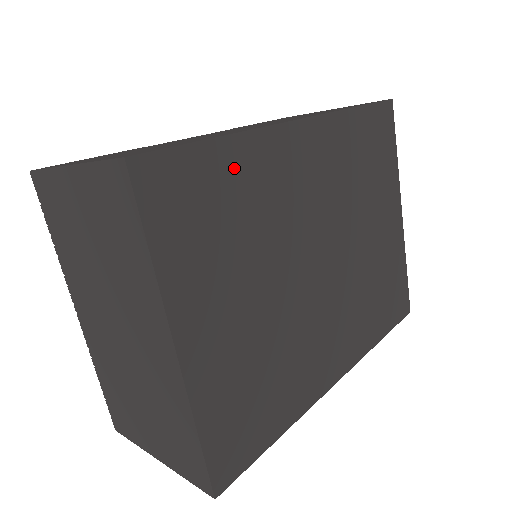
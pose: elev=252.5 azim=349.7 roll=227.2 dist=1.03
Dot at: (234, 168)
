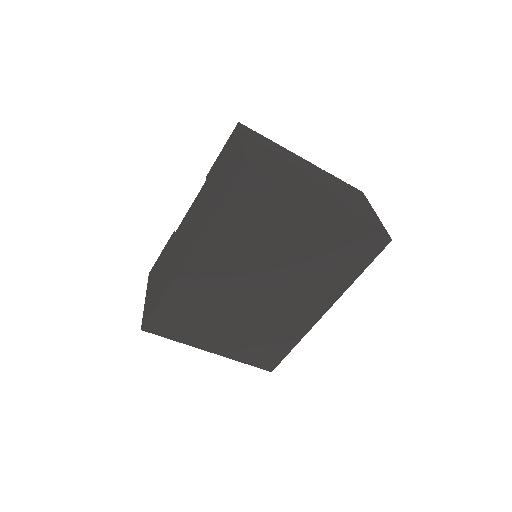
Dot at: (177, 300)
